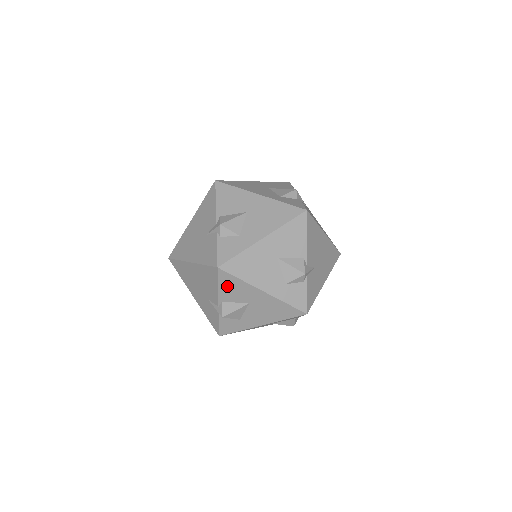
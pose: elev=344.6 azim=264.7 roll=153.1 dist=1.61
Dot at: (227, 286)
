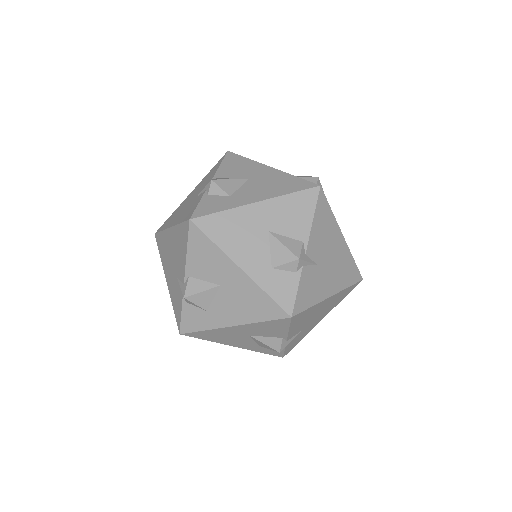
Dot at: occluded
